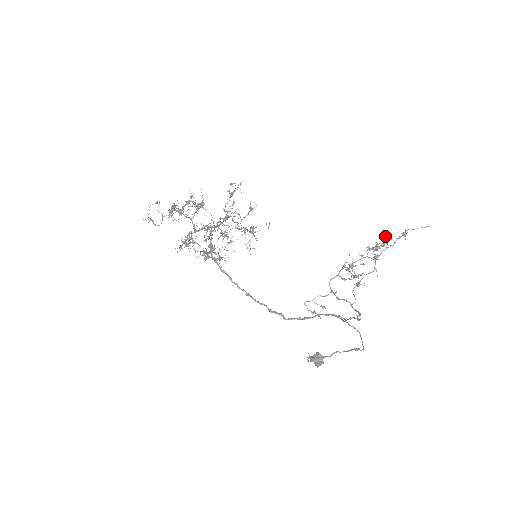
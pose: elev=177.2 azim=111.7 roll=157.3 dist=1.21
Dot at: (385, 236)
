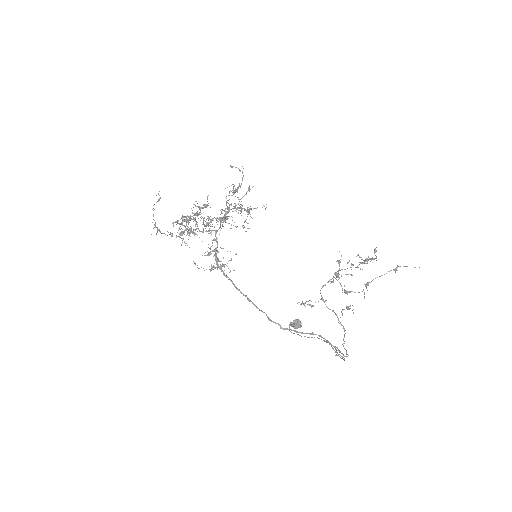
Dot at: occluded
